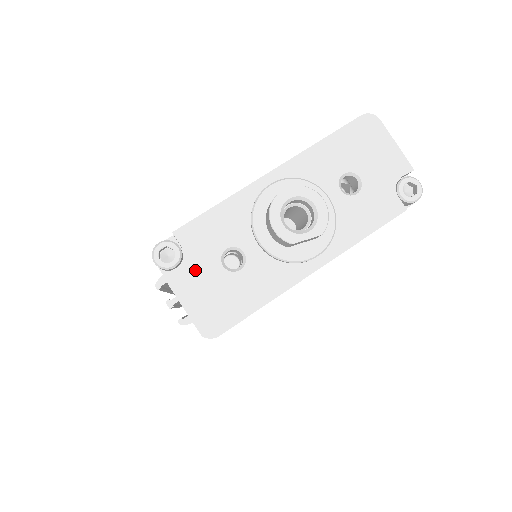
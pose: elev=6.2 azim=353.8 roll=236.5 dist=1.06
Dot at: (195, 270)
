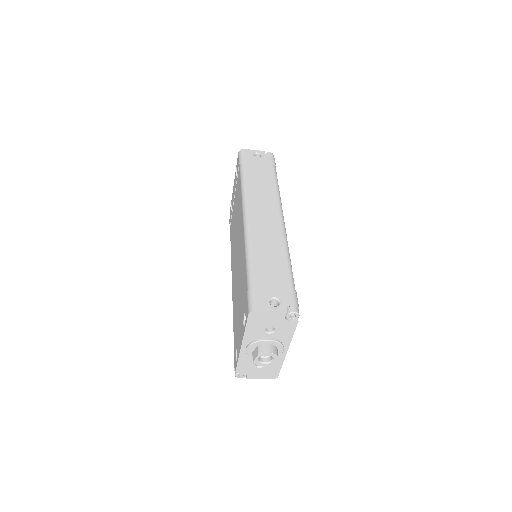
Dot at: (253, 373)
